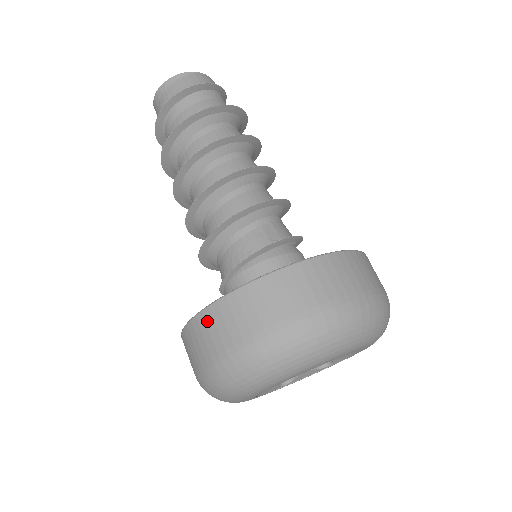
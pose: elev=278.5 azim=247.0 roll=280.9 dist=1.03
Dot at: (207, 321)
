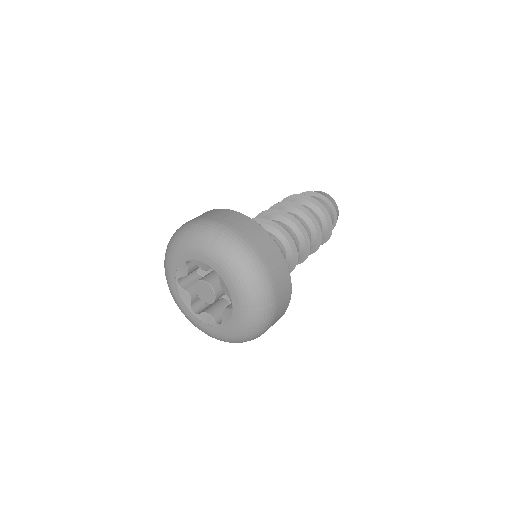
Dot at: occluded
